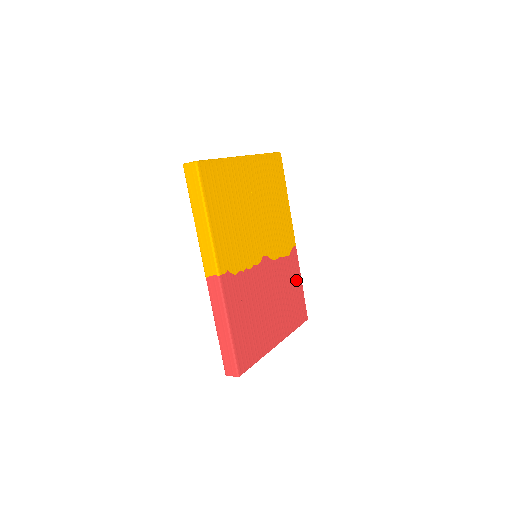
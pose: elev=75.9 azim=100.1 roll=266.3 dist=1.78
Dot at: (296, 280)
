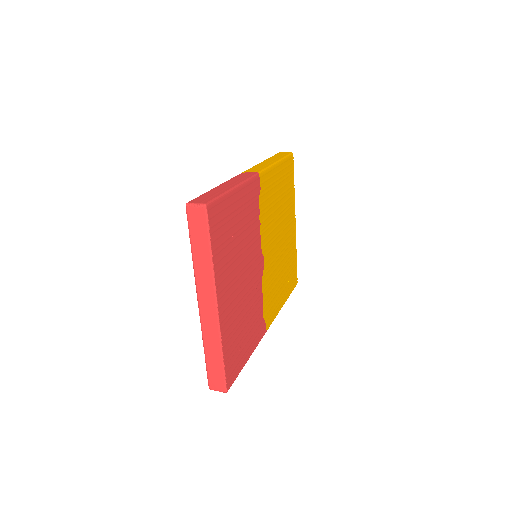
Dot at: (251, 342)
